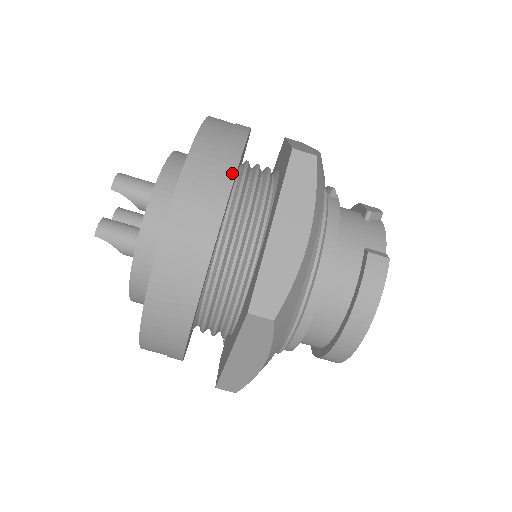
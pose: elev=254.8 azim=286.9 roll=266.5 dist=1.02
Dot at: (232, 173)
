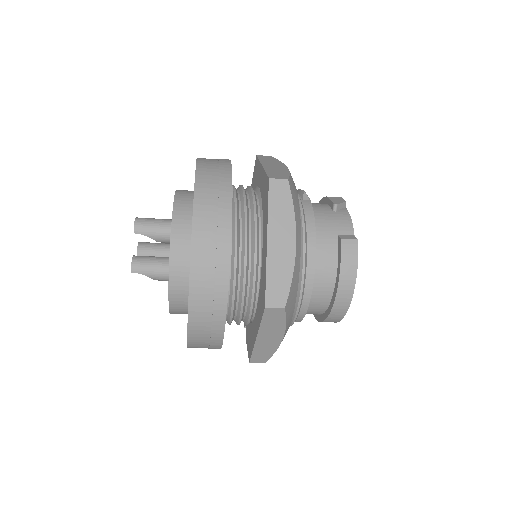
Dot at: (229, 208)
